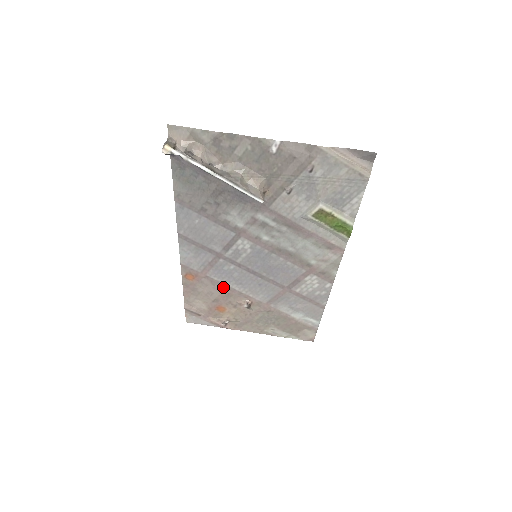
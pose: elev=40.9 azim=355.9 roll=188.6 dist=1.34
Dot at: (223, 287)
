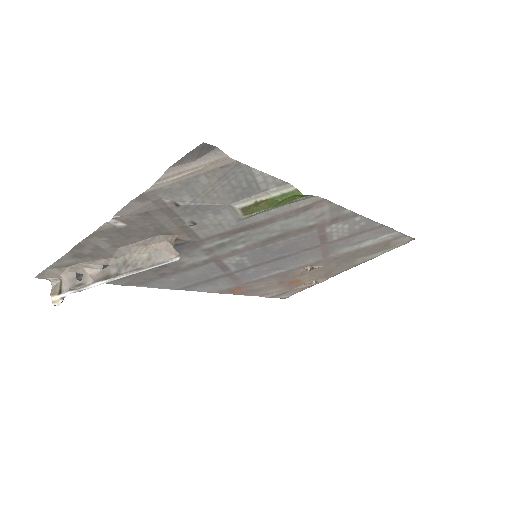
Dot at: (270, 277)
